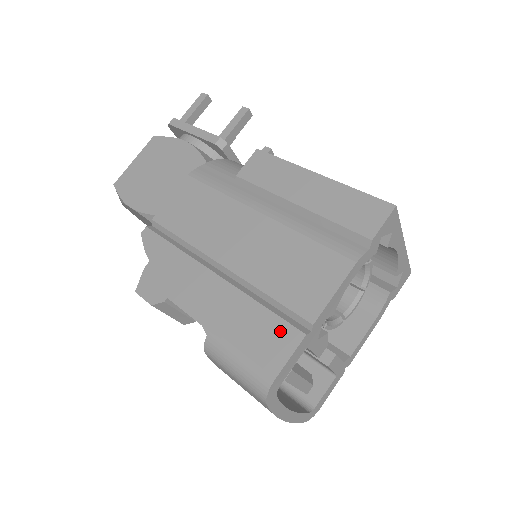
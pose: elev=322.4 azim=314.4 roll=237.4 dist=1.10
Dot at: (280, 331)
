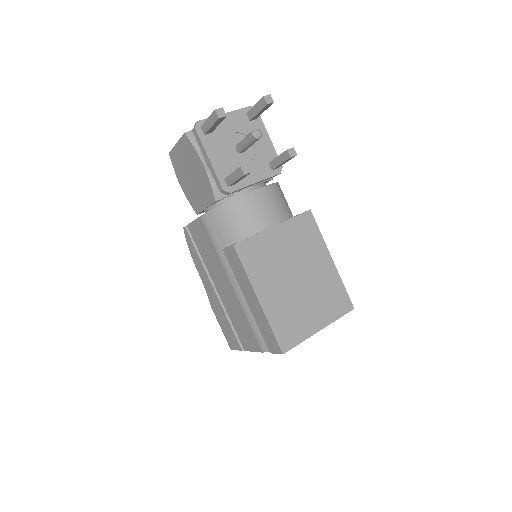
Dot at: (234, 339)
